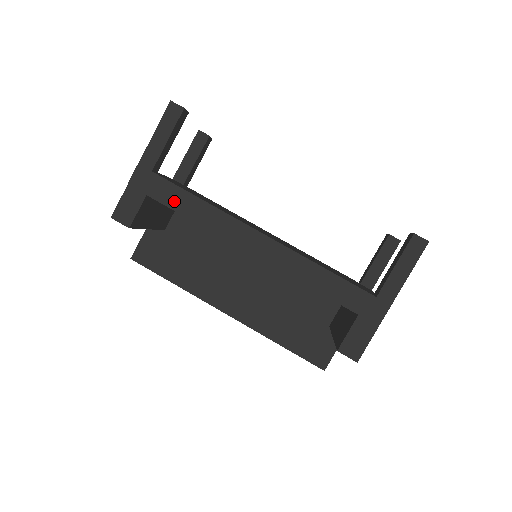
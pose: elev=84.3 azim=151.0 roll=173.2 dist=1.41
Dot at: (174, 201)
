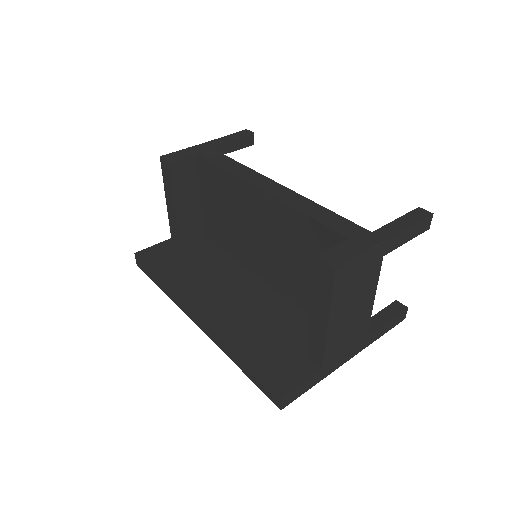
Dot at: (216, 159)
